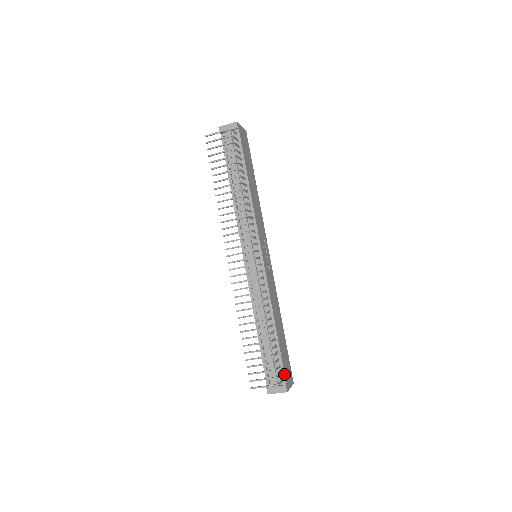
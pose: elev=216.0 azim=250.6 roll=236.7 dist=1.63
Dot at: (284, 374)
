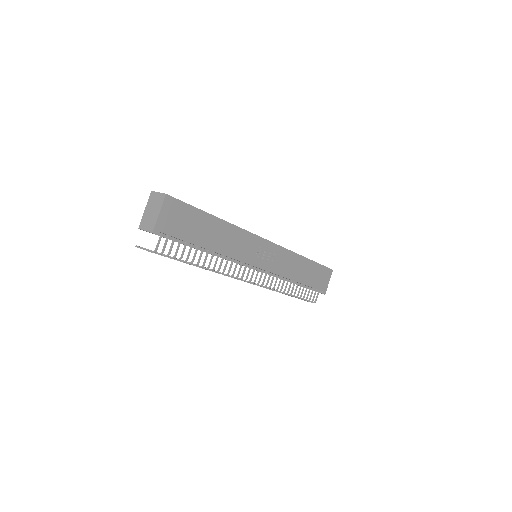
Dot at: occluded
